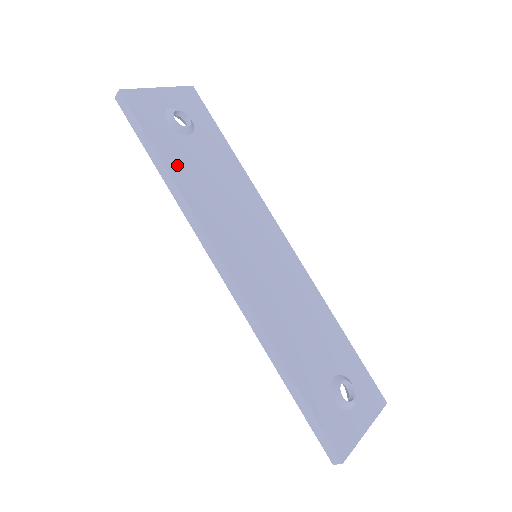
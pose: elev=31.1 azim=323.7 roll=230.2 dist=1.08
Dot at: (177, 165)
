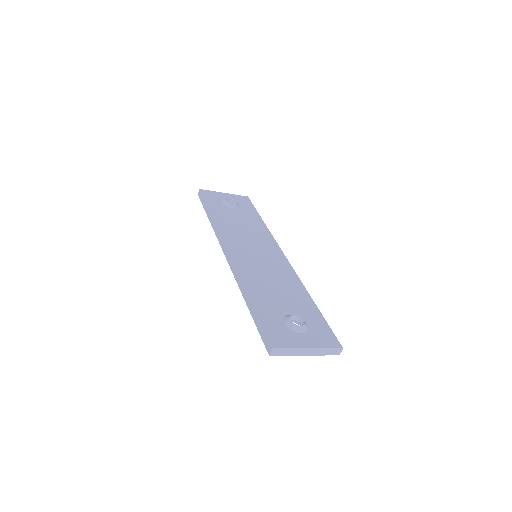
Dot at: (218, 214)
